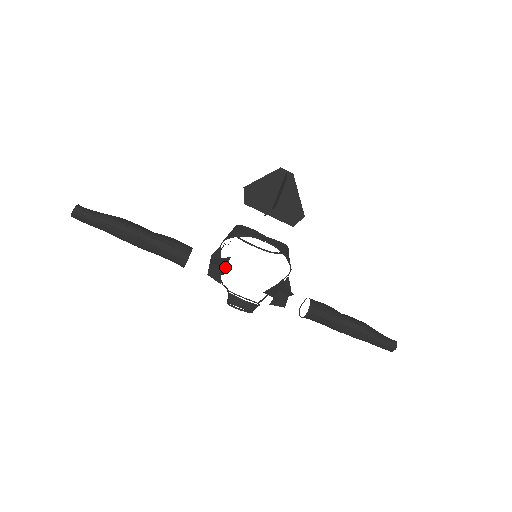
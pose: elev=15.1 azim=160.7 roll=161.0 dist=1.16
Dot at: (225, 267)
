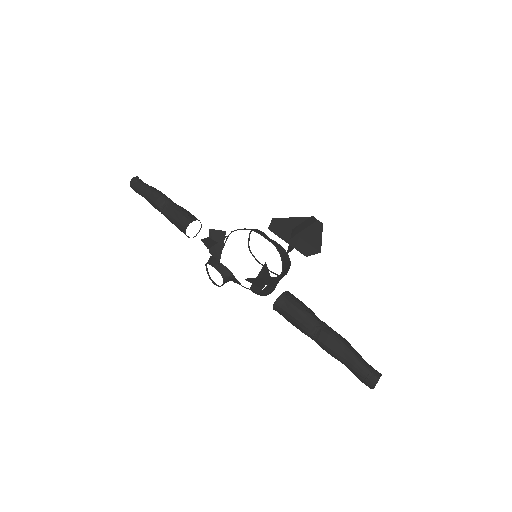
Dot at: (222, 248)
